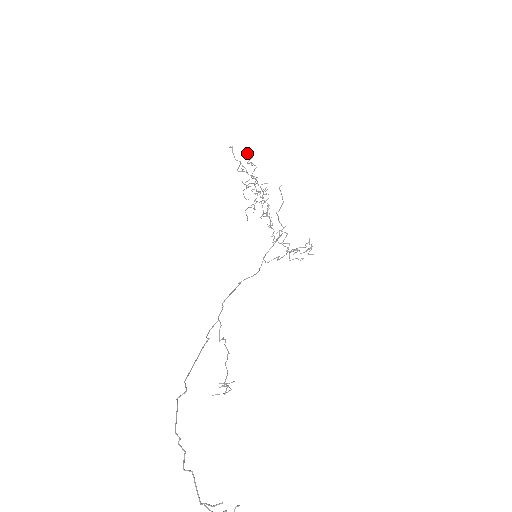
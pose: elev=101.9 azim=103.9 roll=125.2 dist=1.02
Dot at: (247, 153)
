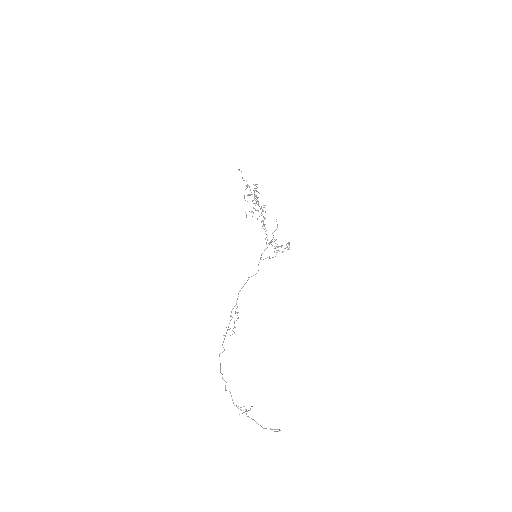
Dot at: (254, 185)
